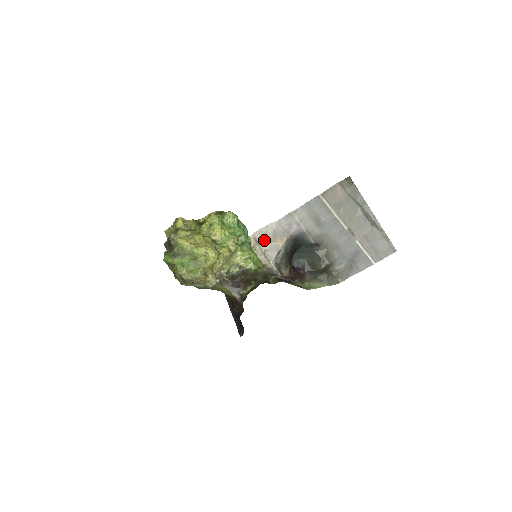
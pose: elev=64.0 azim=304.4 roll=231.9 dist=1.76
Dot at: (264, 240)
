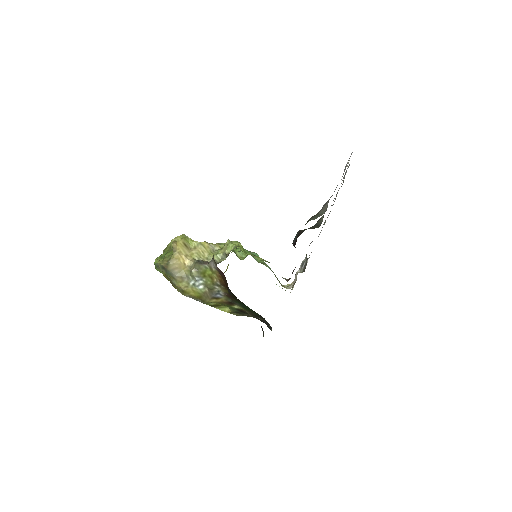
Dot at: occluded
